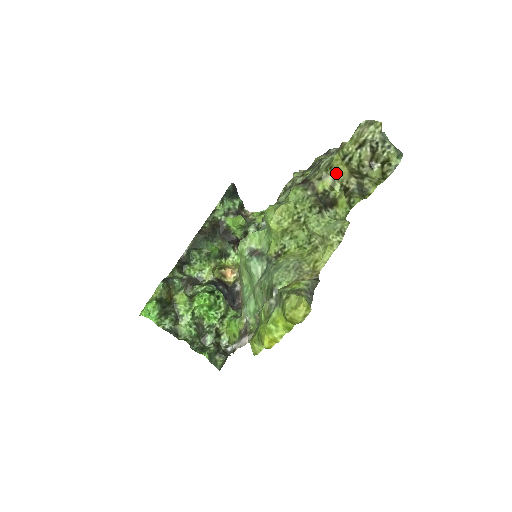
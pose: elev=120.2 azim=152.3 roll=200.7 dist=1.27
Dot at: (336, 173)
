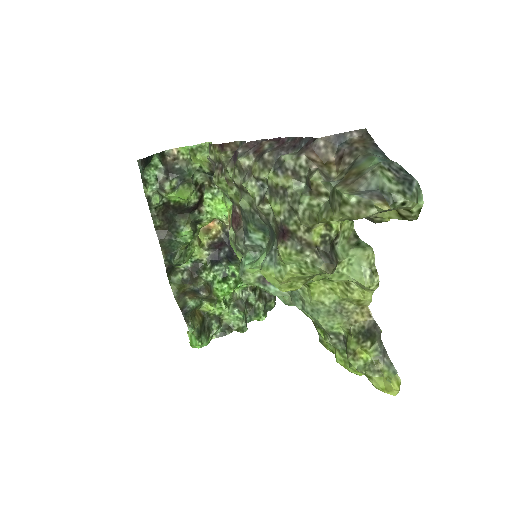
Dot at: (328, 221)
